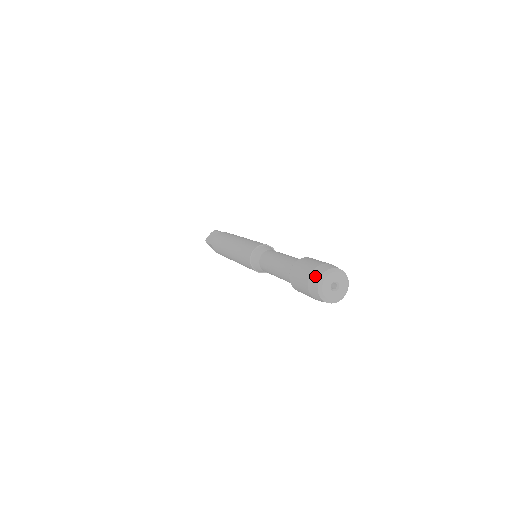
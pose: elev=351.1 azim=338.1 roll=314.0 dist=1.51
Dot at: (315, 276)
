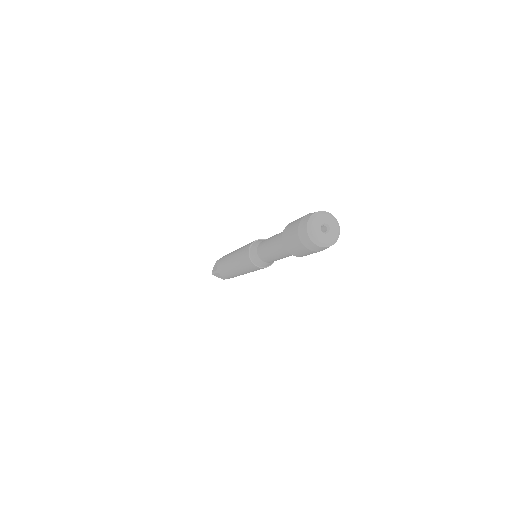
Dot at: (302, 227)
